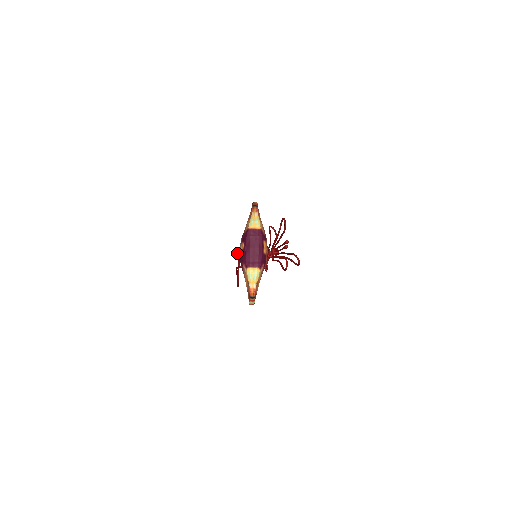
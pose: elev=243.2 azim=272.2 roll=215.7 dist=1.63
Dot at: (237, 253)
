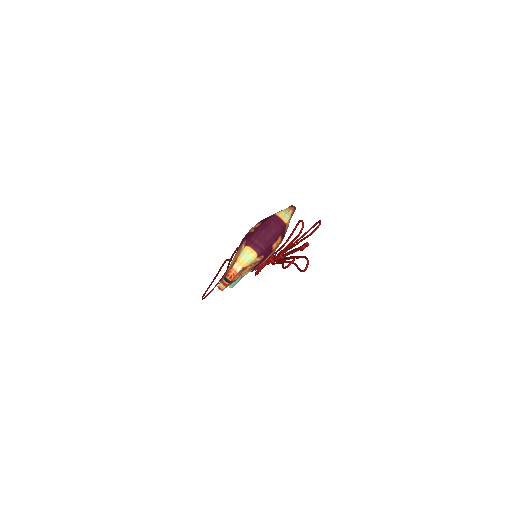
Dot at: (236, 249)
